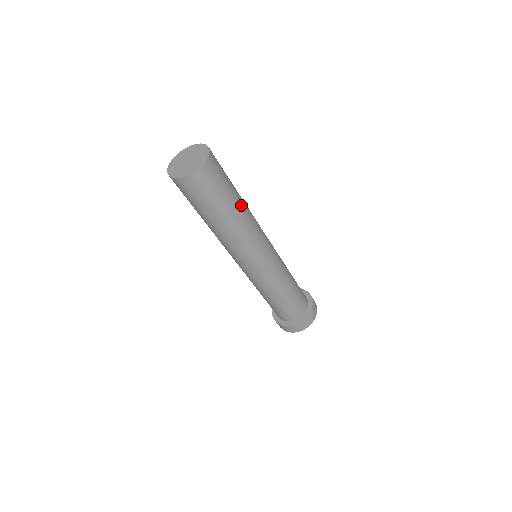
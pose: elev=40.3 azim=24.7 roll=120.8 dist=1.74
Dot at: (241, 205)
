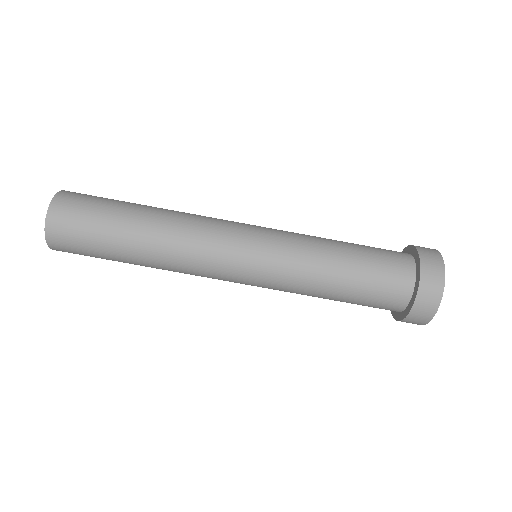
Dot at: (144, 221)
